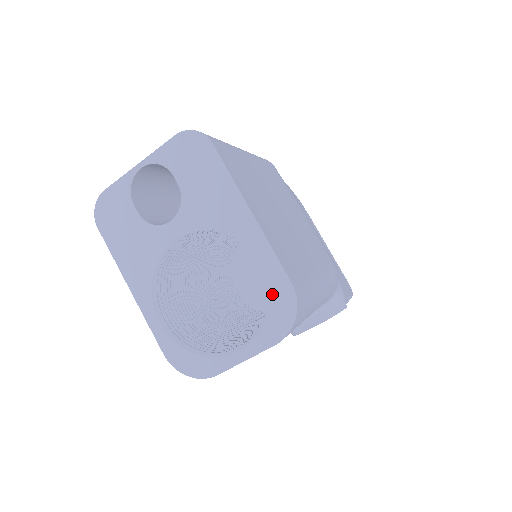
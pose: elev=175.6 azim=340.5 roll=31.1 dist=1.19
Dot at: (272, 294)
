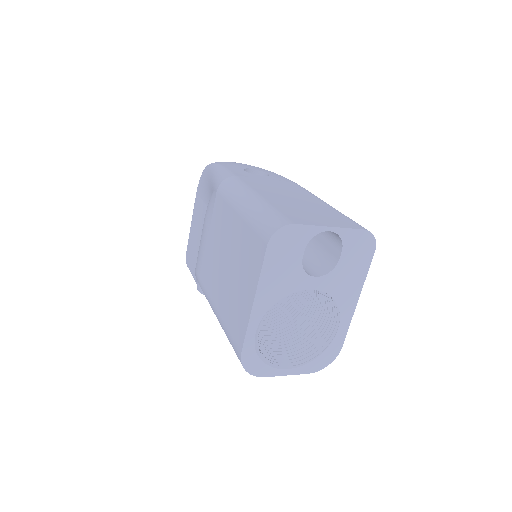
Dot at: (329, 348)
